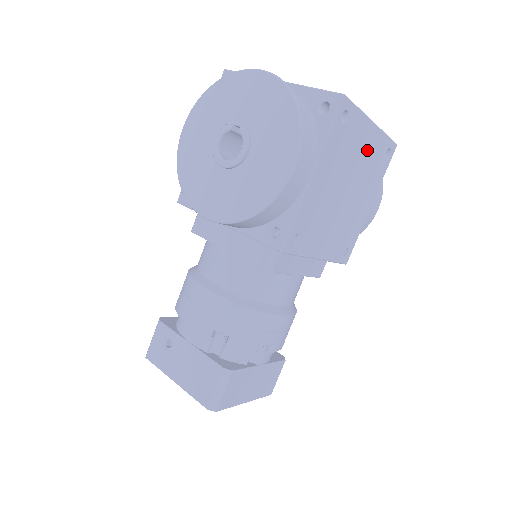
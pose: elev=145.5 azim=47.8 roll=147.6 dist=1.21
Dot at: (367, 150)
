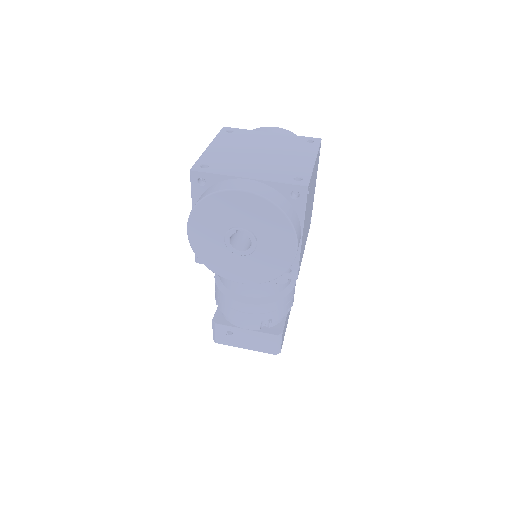
Dot at: (314, 175)
